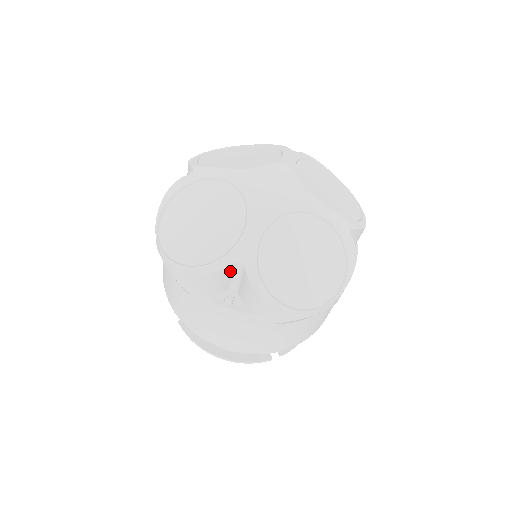
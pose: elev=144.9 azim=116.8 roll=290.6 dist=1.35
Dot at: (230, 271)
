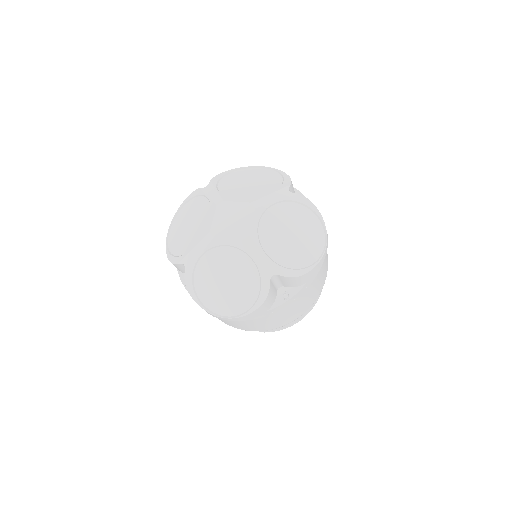
Dot at: (183, 267)
